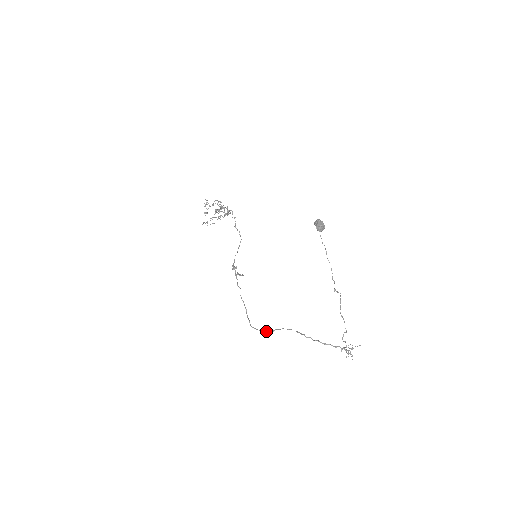
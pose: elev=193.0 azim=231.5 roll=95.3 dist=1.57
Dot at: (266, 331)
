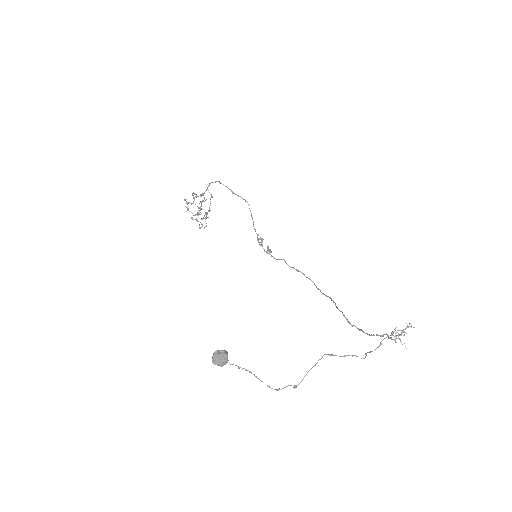
Dot at: occluded
